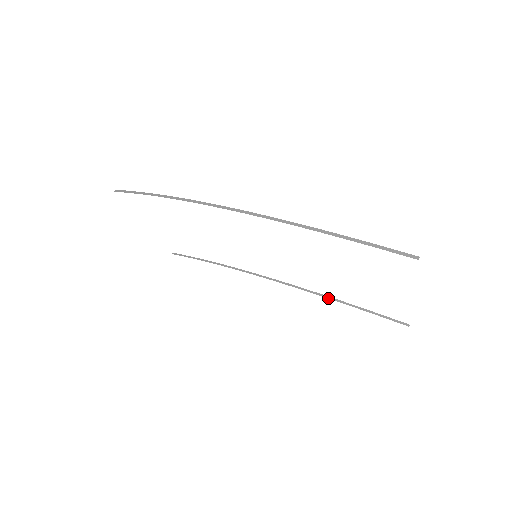
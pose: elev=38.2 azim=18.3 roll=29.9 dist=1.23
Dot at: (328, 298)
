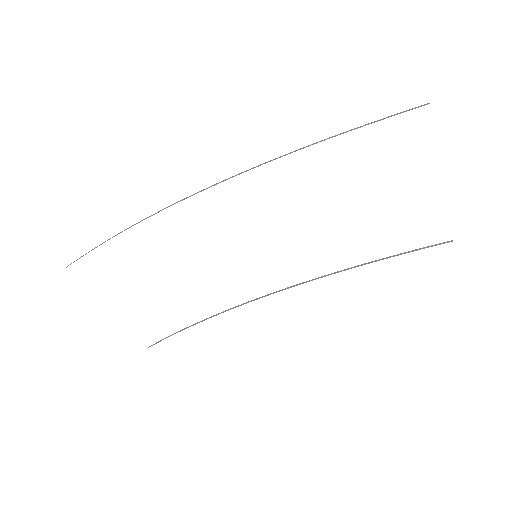
Dot at: (354, 267)
